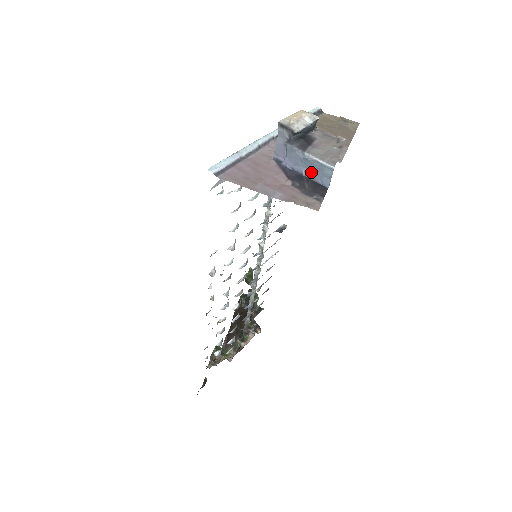
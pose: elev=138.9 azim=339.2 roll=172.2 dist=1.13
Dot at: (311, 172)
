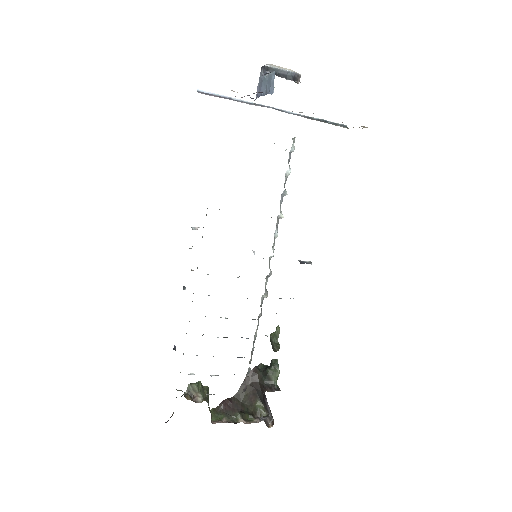
Dot at: (266, 89)
